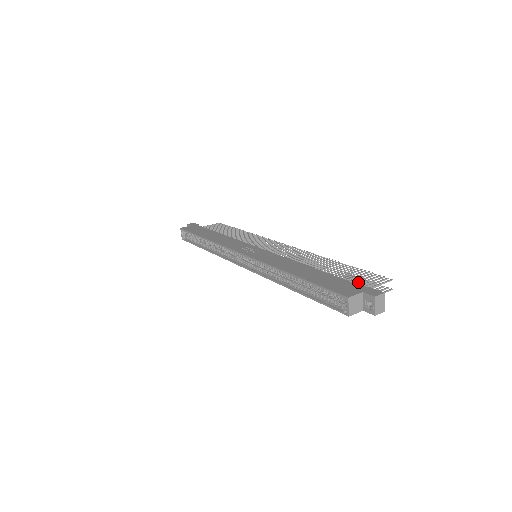
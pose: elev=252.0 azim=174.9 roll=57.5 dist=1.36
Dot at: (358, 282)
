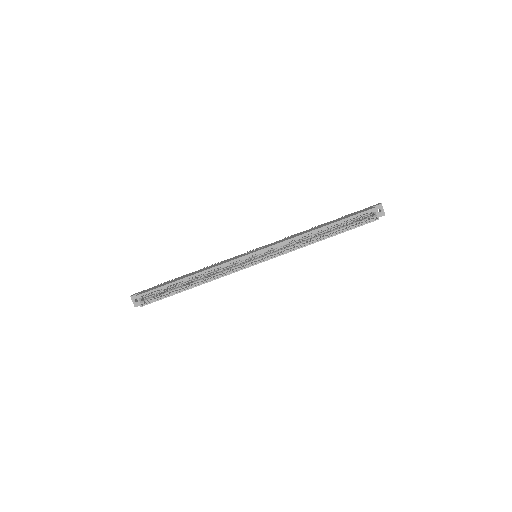
Dot at: occluded
